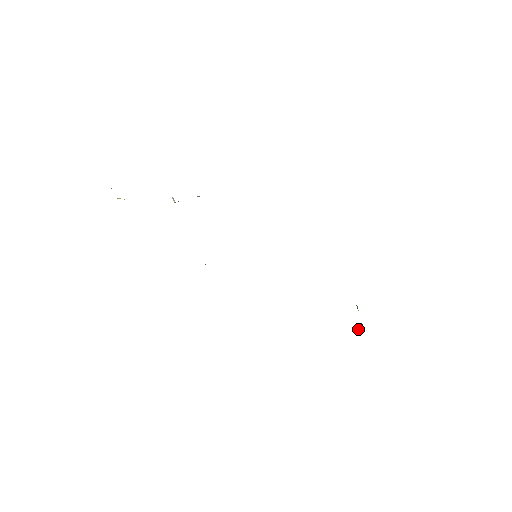
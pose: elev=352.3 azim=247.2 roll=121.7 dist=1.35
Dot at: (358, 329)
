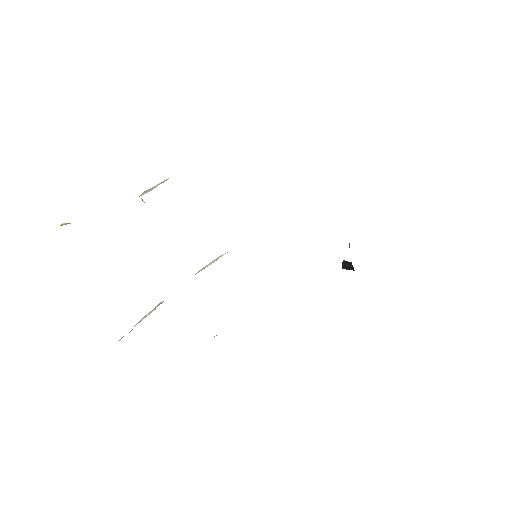
Dot at: (346, 266)
